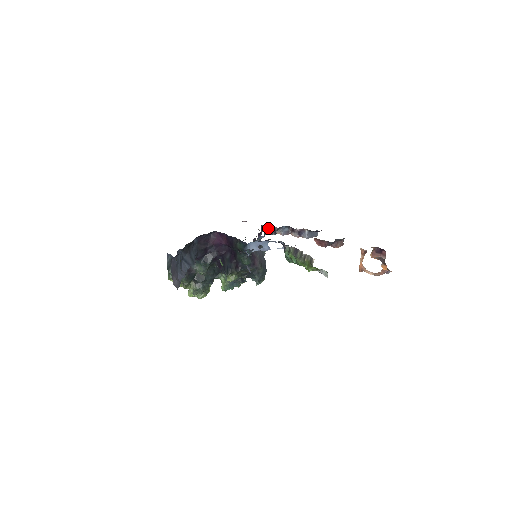
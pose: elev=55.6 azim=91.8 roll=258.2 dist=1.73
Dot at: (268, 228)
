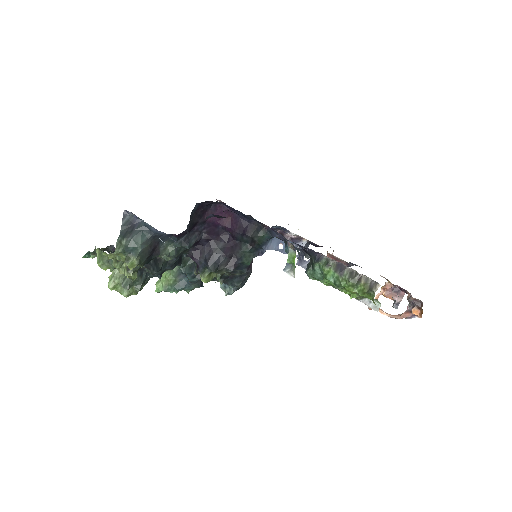
Dot at: occluded
